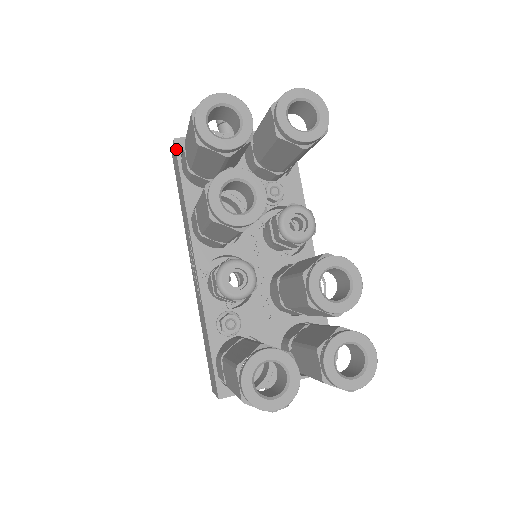
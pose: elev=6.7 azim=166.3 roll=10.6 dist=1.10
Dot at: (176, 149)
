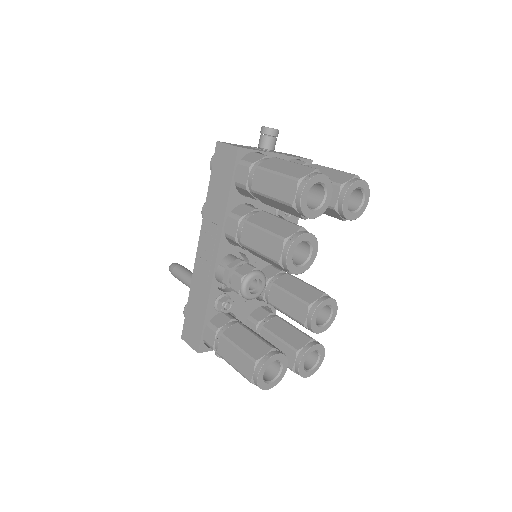
Dot at: (236, 157)
